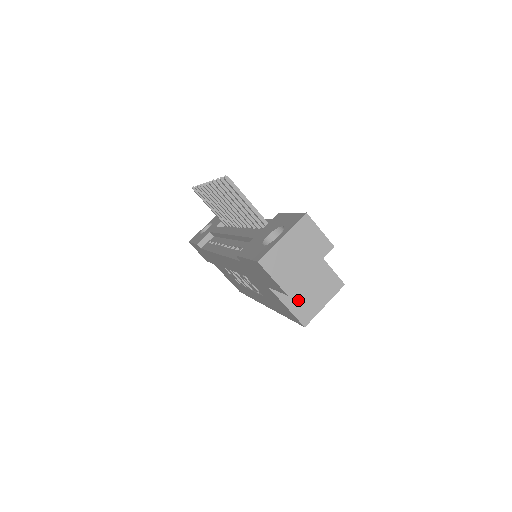
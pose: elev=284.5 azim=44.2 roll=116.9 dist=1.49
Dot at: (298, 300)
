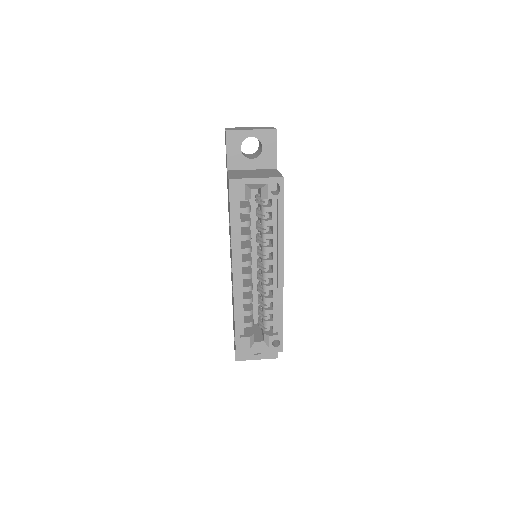
Dot at: (240, 175)
